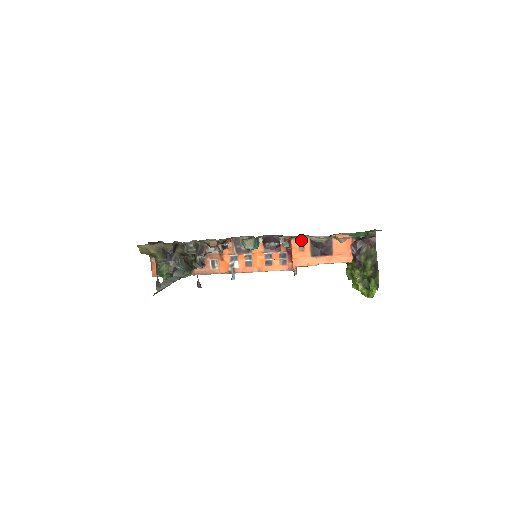
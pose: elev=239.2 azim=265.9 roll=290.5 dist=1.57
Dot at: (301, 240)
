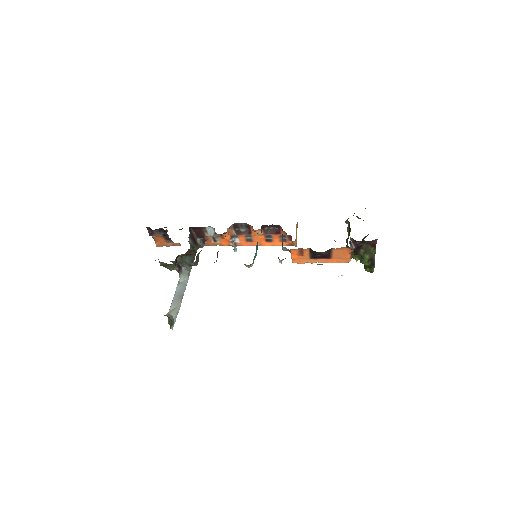
Dot at: (300, 249)
